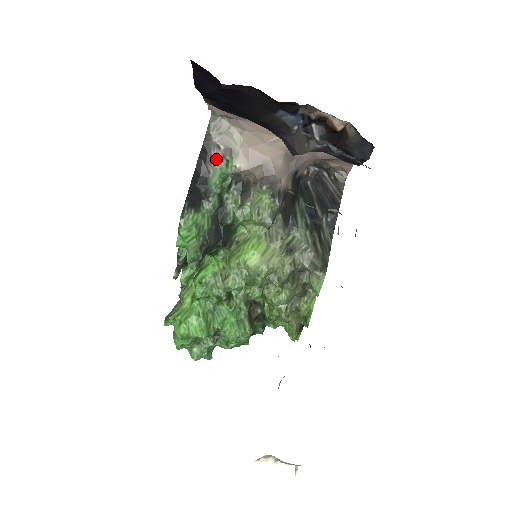
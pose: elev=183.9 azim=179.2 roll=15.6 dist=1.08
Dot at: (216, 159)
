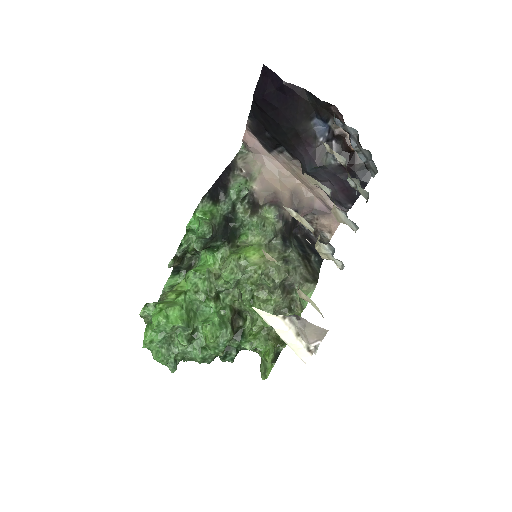
Dot at: (238, 176)
